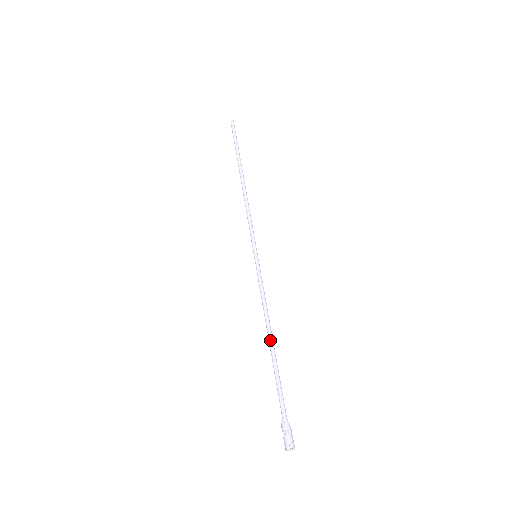
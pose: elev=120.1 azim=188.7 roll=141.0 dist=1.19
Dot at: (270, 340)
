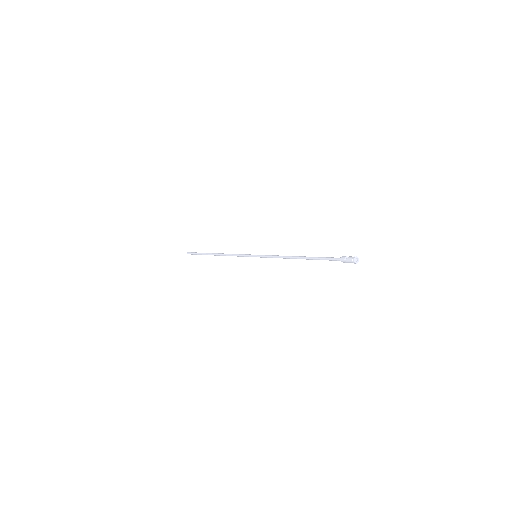
Dot at: (299, 256)
